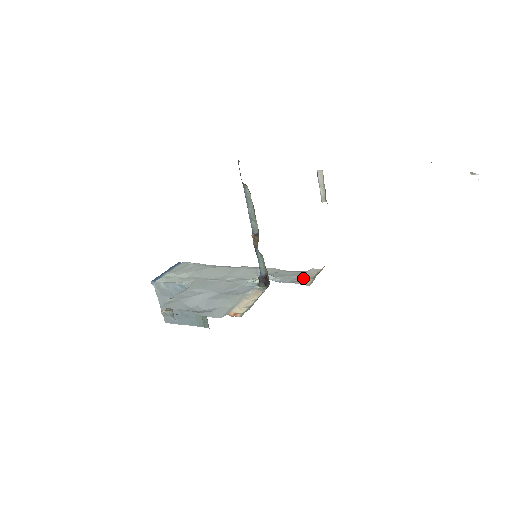
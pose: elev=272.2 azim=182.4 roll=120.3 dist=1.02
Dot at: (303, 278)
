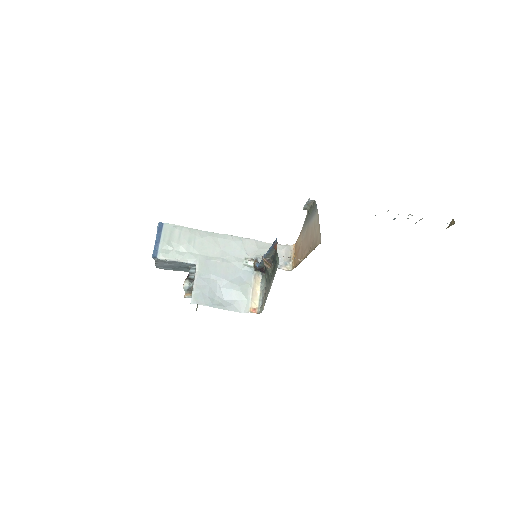
Dot at: (284, 262)
